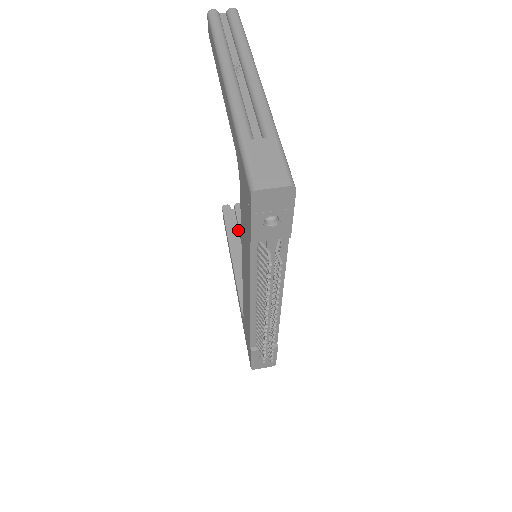
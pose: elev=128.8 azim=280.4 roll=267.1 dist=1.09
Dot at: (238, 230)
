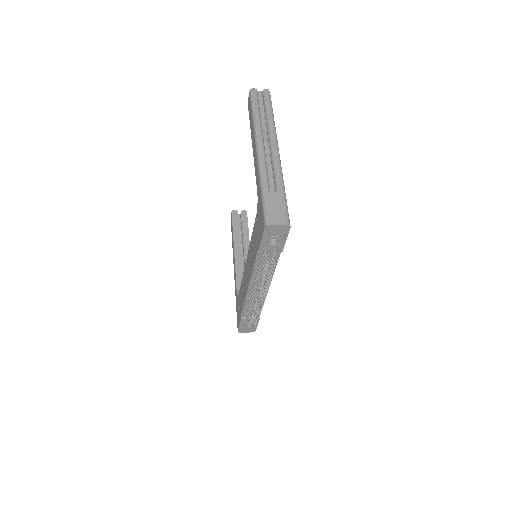
Dot at: (241, 231)
